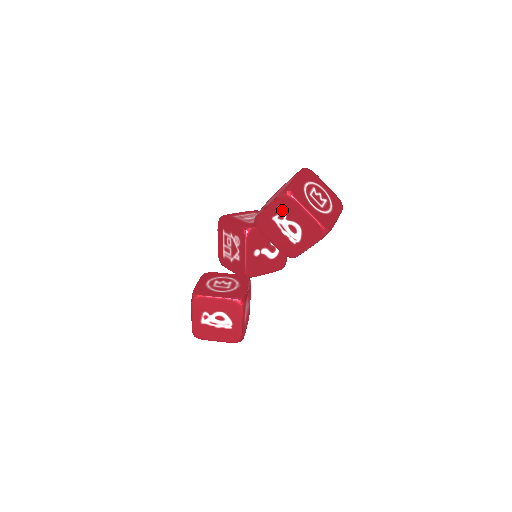
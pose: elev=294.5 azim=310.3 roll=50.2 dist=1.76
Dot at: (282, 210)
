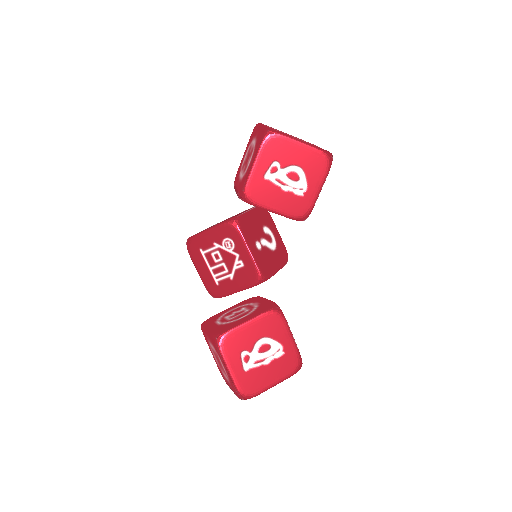
Dot at: (272, 159)
